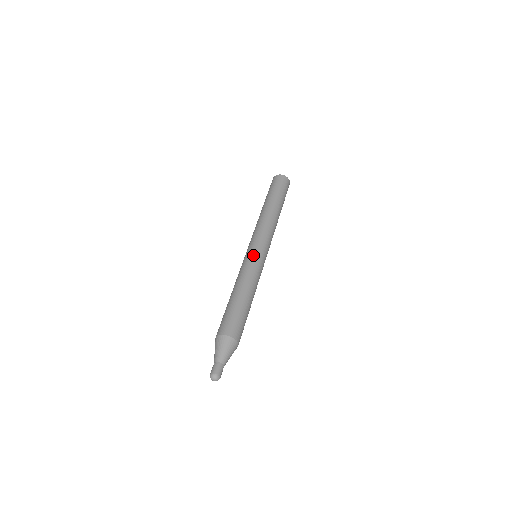
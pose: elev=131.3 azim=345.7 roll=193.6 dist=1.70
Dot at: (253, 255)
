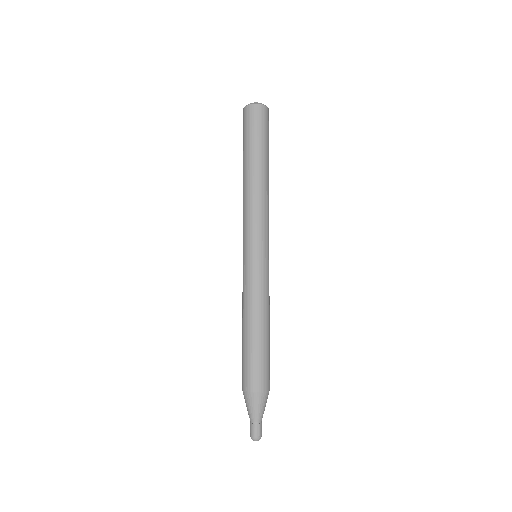
Dot at: (244, 266)
